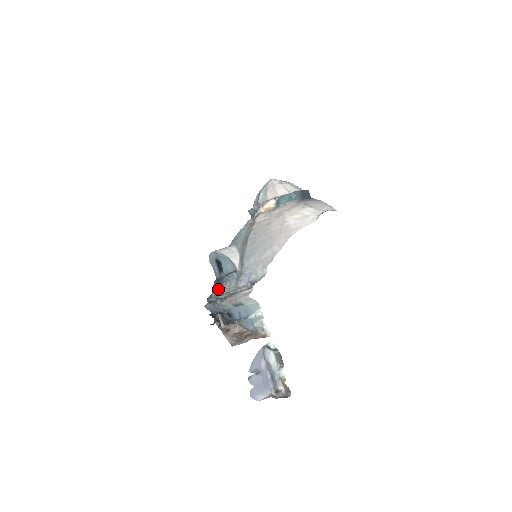
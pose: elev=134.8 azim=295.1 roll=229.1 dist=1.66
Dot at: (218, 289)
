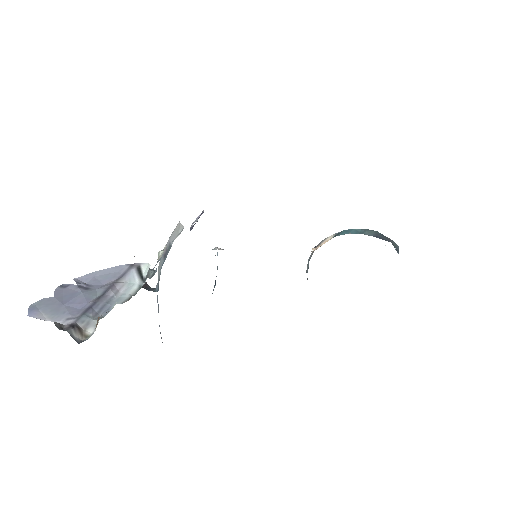
Dot at: occluded
